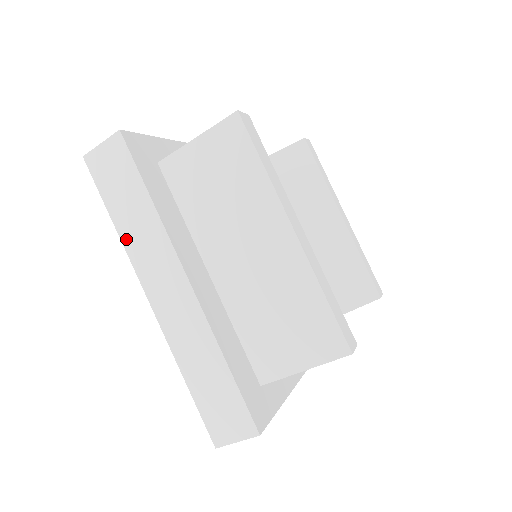
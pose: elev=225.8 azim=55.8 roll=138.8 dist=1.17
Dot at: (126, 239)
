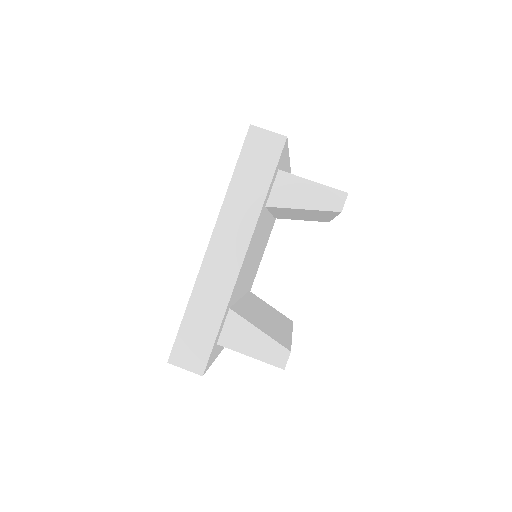
Dot at: occluded
